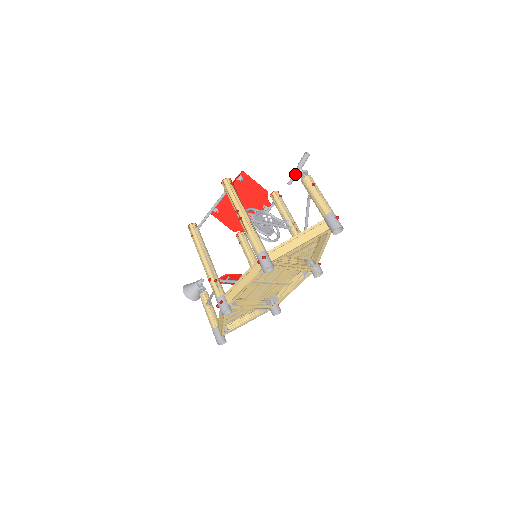
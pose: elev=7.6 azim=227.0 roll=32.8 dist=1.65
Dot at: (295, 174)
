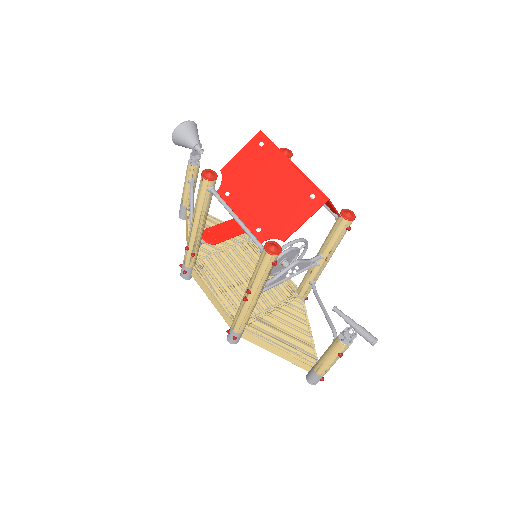
Dot at: (346, 322)
